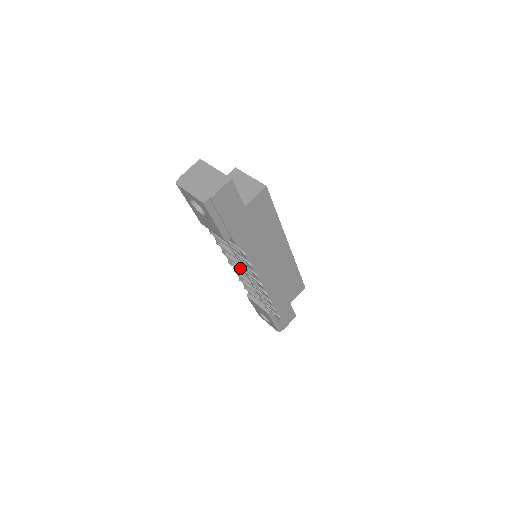
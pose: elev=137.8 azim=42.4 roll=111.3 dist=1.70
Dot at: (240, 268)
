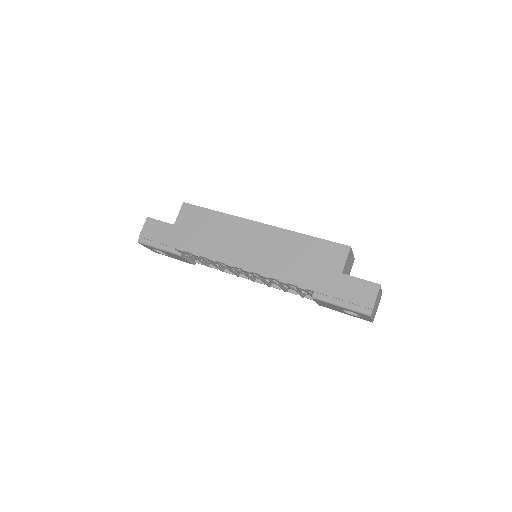
Dot at: occluded
